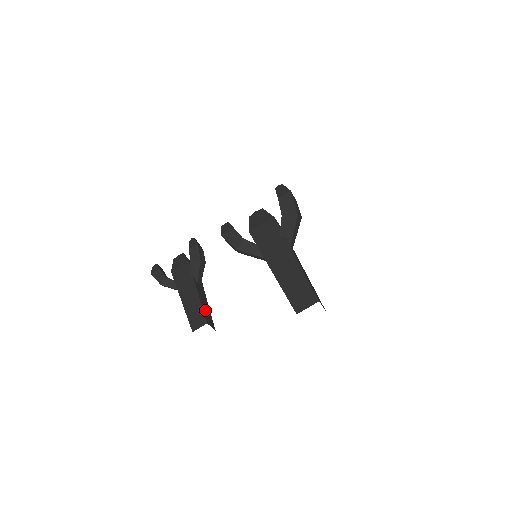
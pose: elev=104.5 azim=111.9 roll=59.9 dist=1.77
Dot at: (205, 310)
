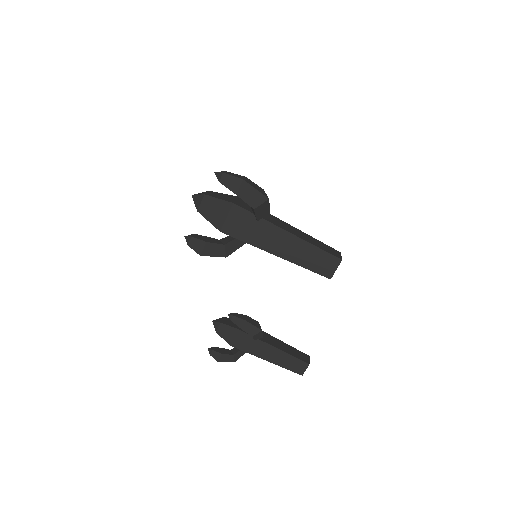
Dot at: (293, 354)
